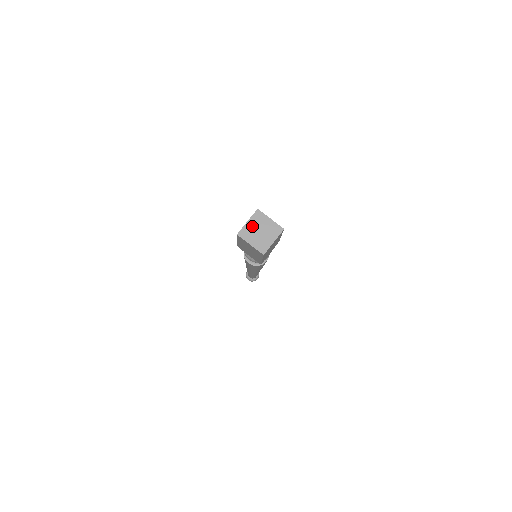
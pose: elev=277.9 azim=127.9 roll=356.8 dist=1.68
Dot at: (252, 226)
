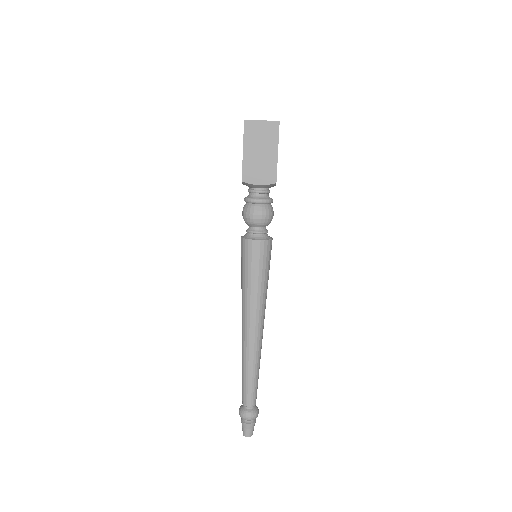
Dot at: occluded
